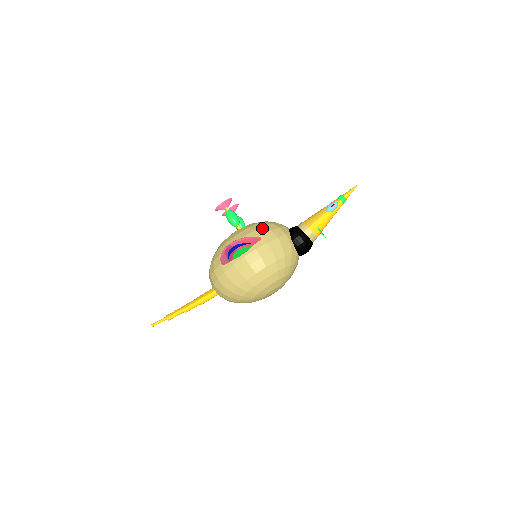
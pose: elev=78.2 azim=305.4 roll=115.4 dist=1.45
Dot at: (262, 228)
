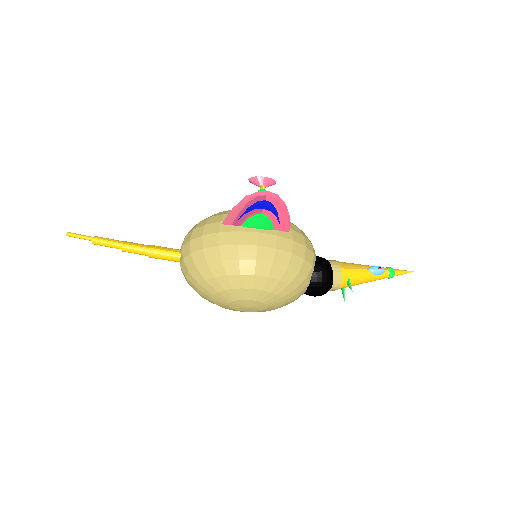
Dot at: (294, 226)
